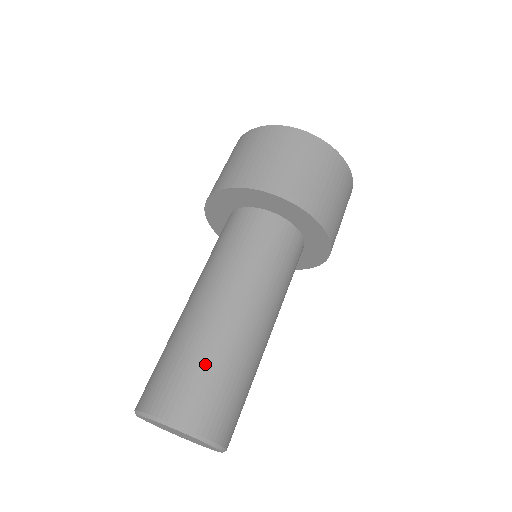
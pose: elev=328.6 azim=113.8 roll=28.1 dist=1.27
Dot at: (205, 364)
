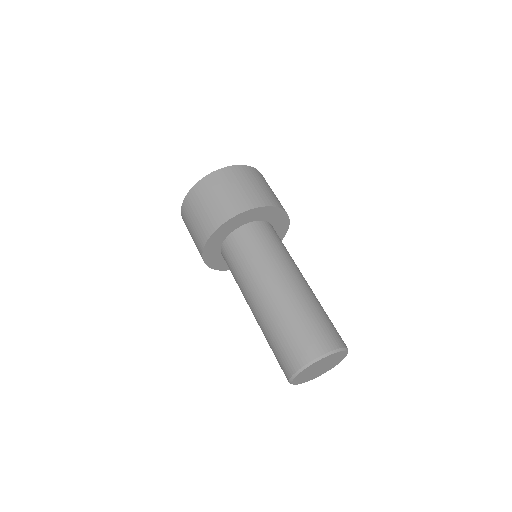
Dot at: (313, 314)
